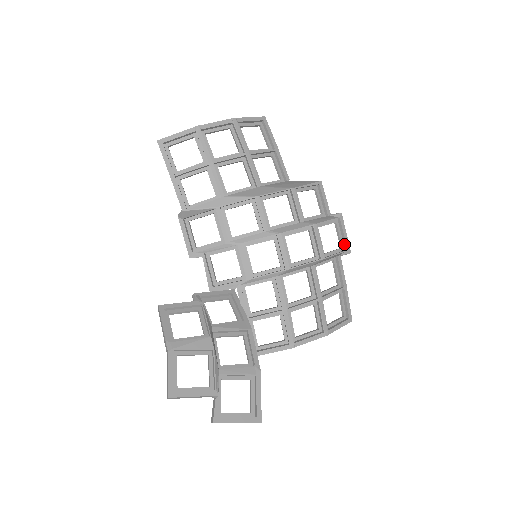
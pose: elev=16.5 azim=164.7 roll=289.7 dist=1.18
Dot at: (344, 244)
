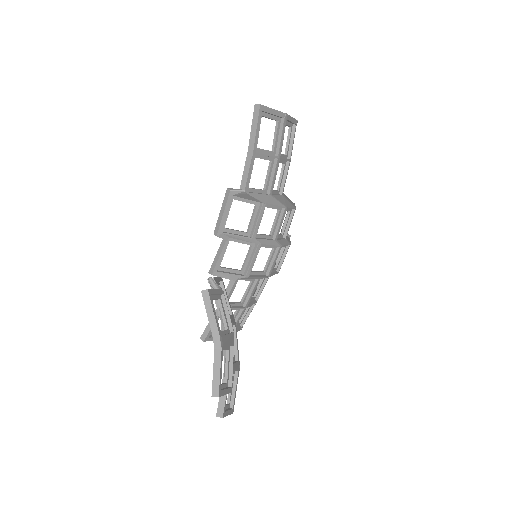
Dot at: occluded
